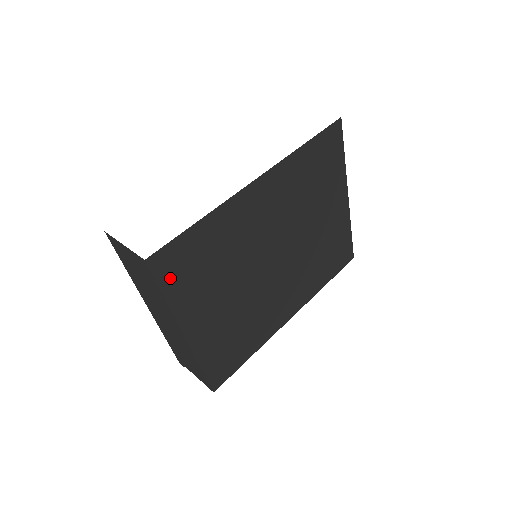
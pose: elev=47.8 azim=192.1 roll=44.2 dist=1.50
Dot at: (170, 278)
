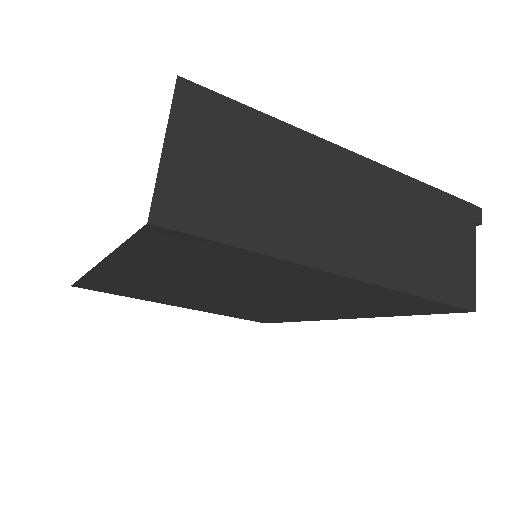
Dot at: (110, 291)
